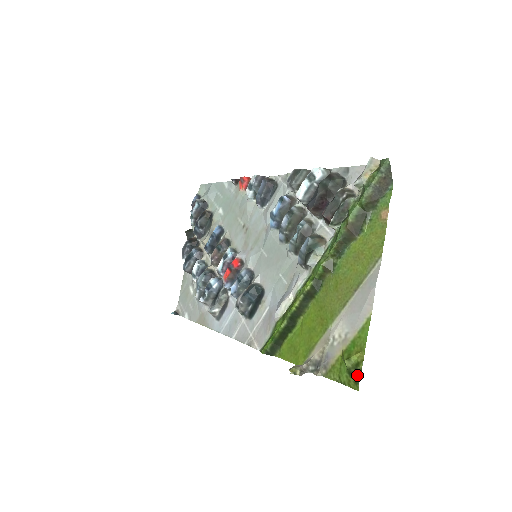
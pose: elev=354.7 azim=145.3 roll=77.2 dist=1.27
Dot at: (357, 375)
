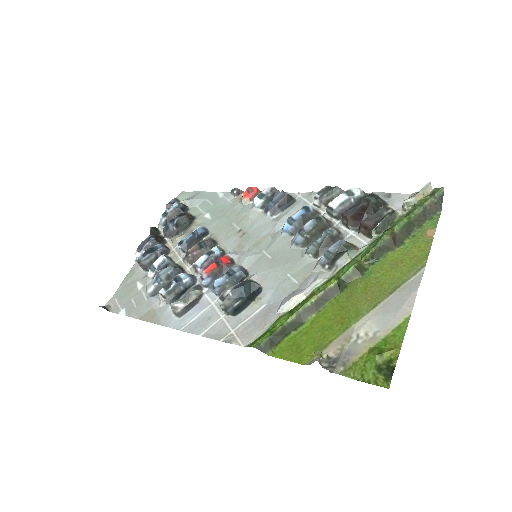
Dot at: (389, 372)
